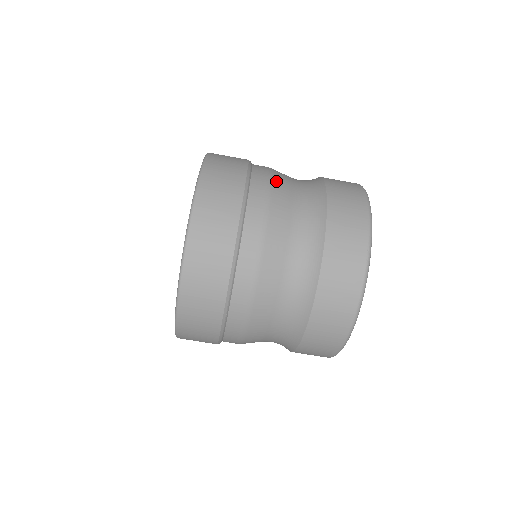
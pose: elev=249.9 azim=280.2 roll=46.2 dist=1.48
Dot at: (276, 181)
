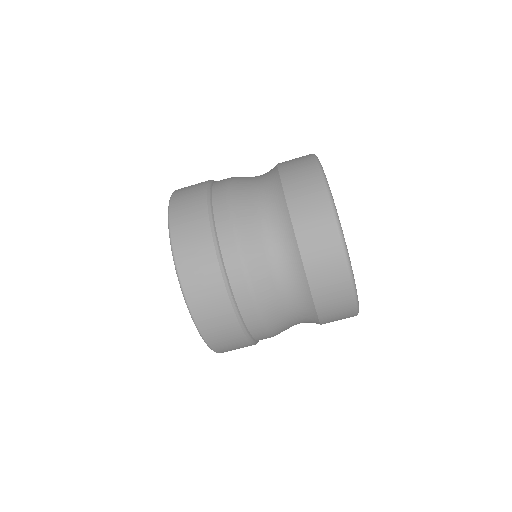
Dot at: (234, 189)
